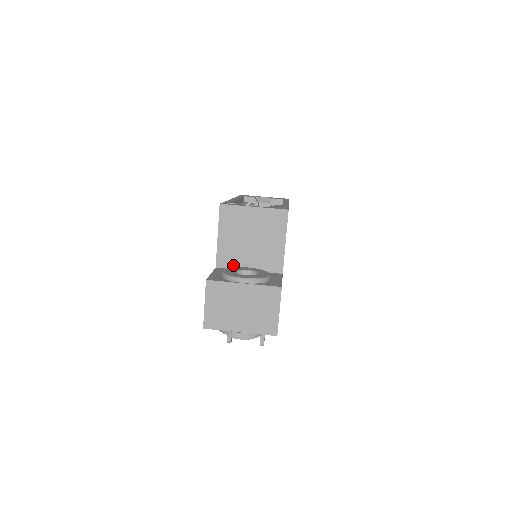
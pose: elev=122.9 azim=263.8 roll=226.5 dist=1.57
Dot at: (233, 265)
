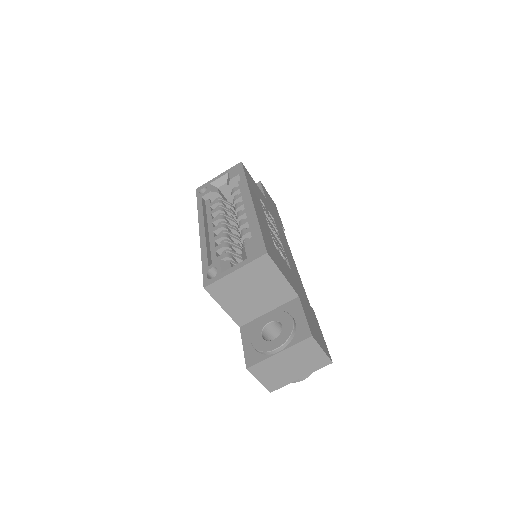
Dot at: (252, 317)
